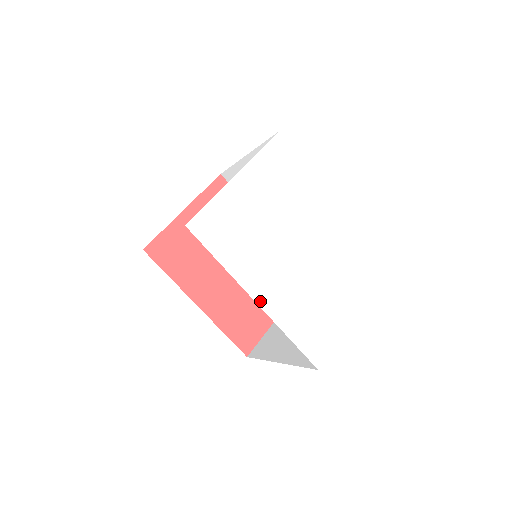
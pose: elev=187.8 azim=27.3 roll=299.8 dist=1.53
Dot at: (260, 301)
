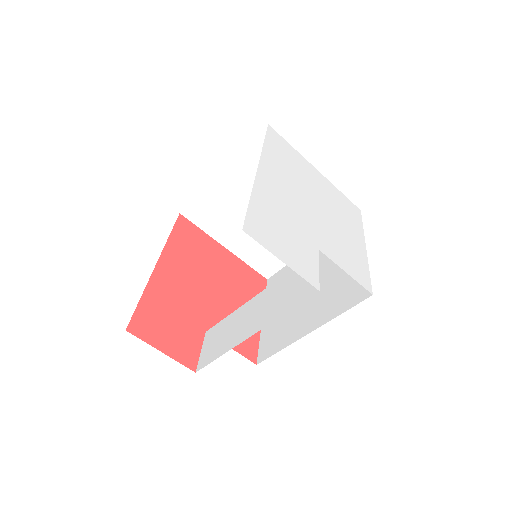
Dot at: (261, 172)
